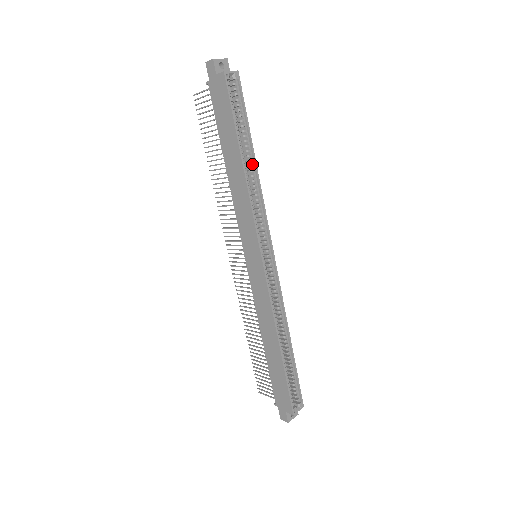
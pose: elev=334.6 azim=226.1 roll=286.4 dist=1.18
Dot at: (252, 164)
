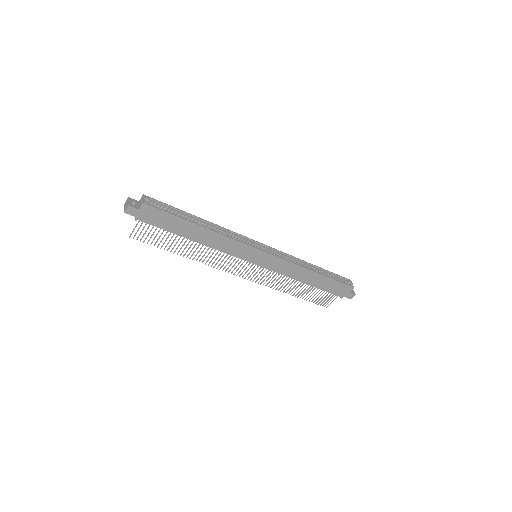
Dot at: (204, 223)
